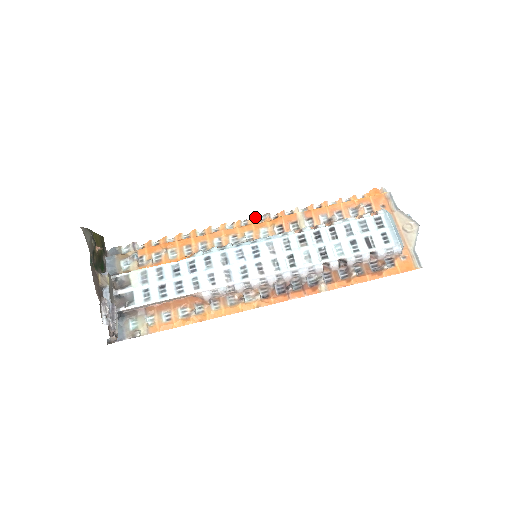
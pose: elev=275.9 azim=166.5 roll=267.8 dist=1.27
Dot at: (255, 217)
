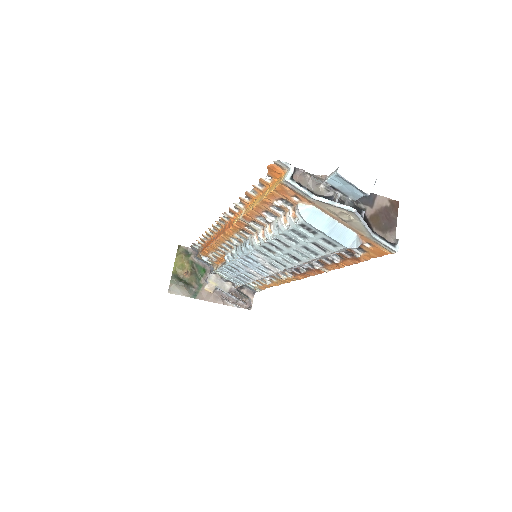
Dot at: (221, 217)
